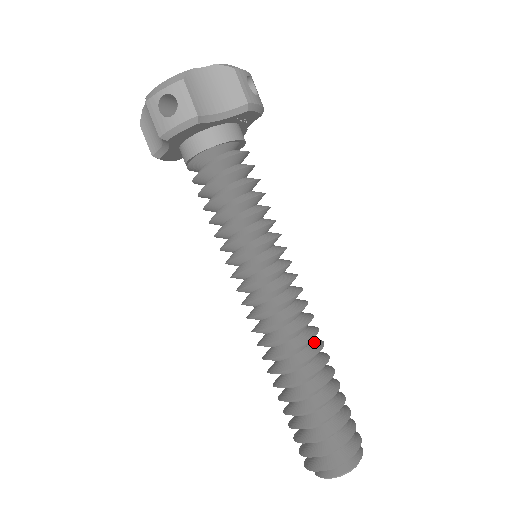
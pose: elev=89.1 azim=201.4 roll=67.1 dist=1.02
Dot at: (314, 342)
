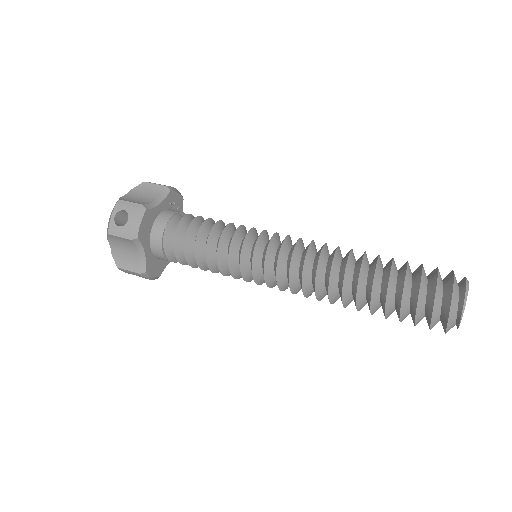
Dot at: occluded
